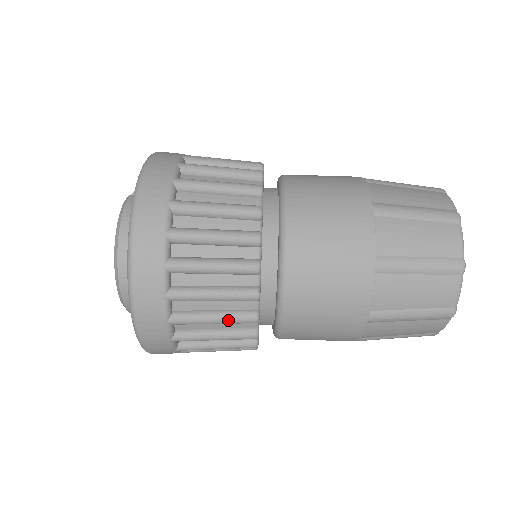
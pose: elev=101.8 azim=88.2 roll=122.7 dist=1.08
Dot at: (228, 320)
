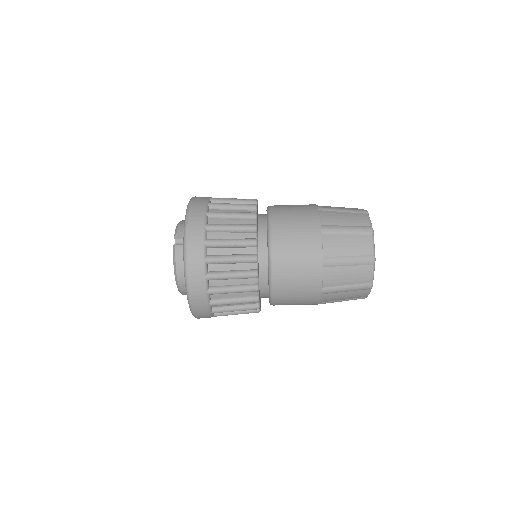
Dot at: occluded
